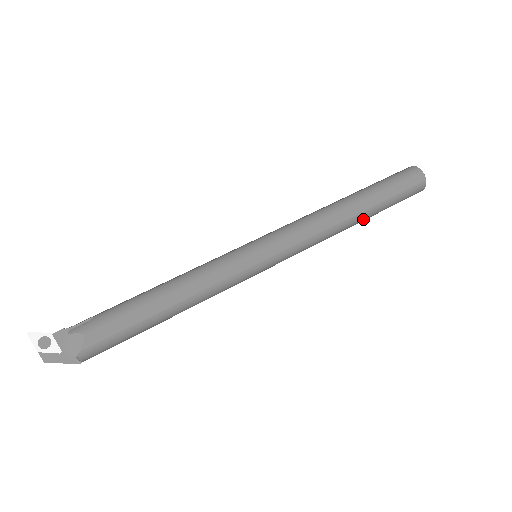
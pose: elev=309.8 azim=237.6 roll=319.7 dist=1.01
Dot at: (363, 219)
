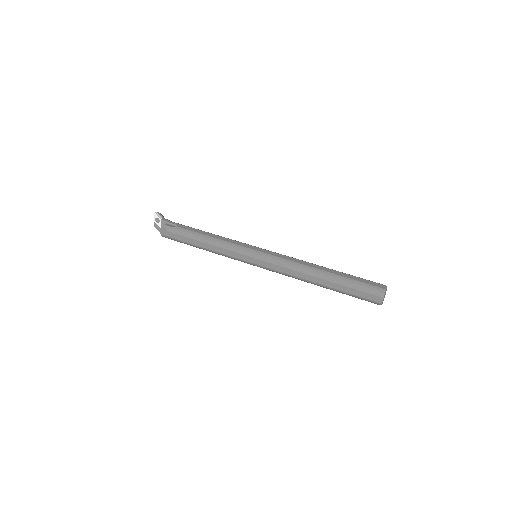
Dot at: (324, 287)
